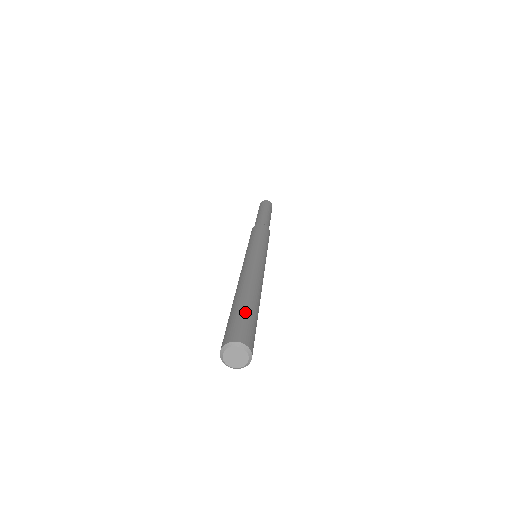
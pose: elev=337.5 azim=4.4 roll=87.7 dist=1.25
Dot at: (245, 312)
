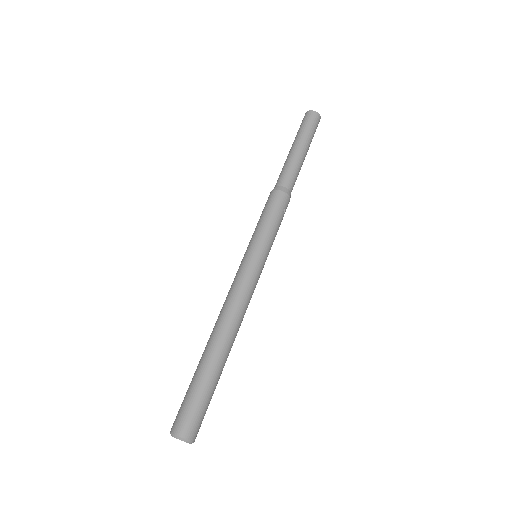
Dot at: (197, 388)
